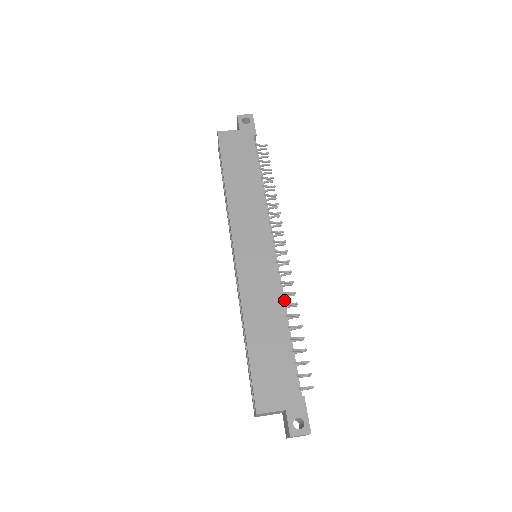
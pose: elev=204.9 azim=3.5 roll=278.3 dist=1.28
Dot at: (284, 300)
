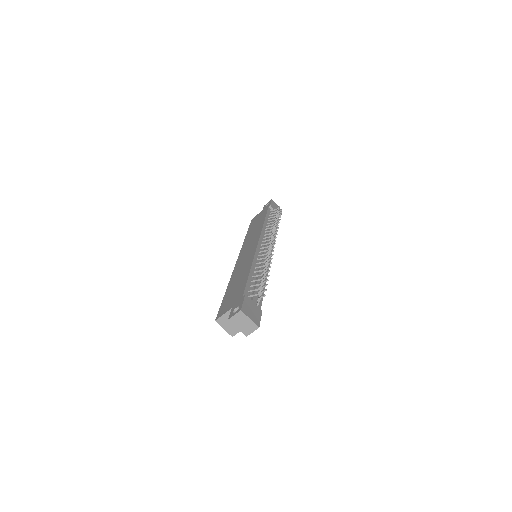
Dot at: (261, 263)
